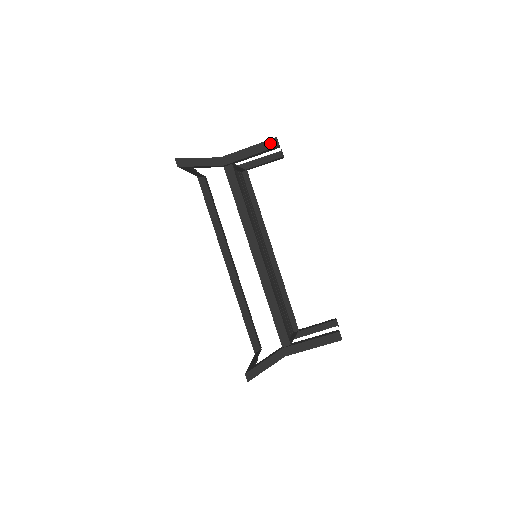
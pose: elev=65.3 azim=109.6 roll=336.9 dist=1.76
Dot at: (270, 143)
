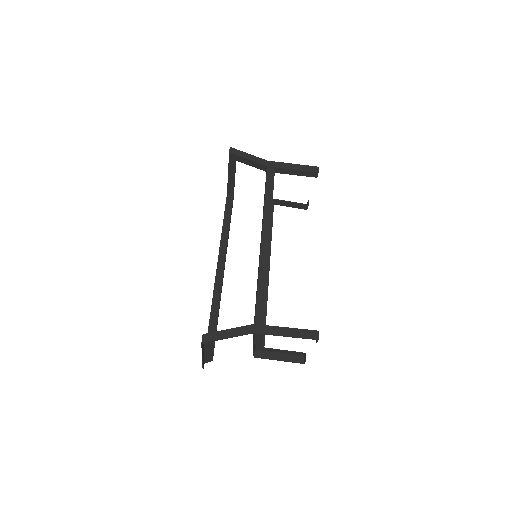
Dot at: (312, 168)
